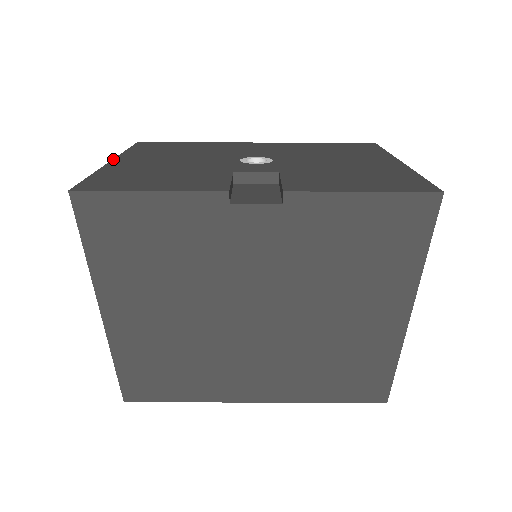
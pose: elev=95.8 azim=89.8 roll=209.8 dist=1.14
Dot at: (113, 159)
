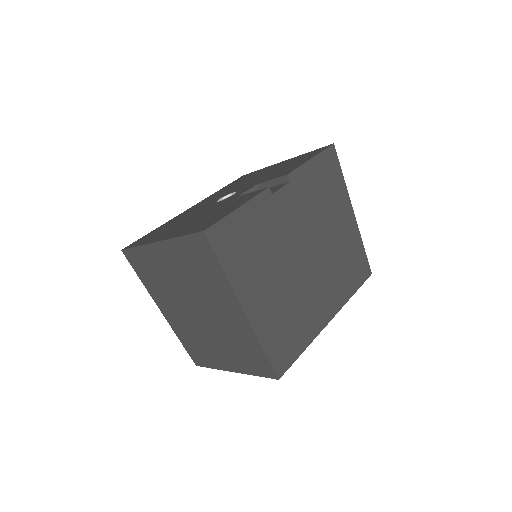
Dot at: (154, 242)
